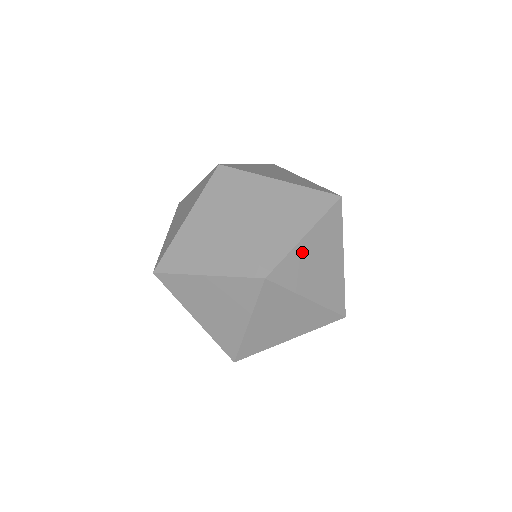
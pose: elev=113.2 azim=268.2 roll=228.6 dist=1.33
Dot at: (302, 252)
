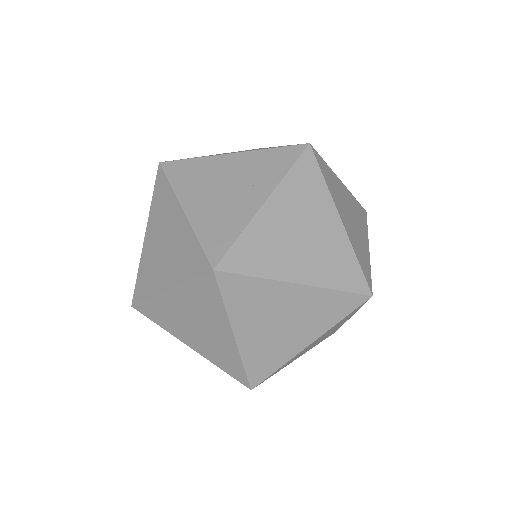
Dot at: (300, 353)
